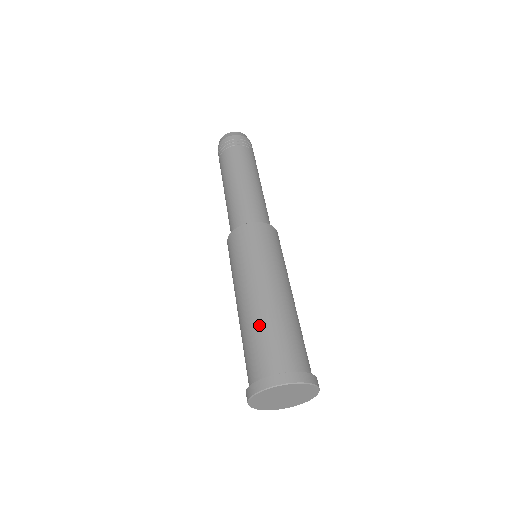
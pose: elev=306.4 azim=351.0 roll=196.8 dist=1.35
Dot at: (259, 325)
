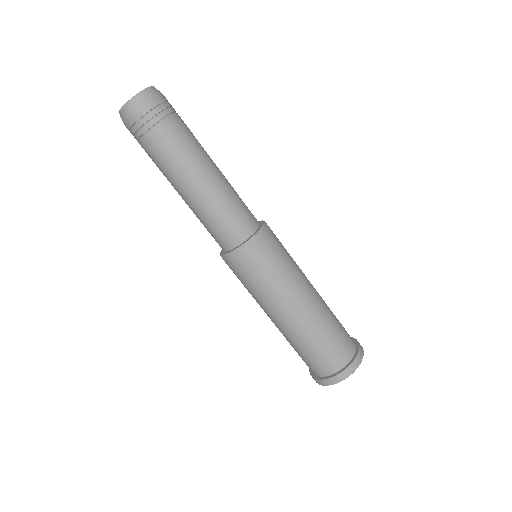
Dot at: (308, 340)
